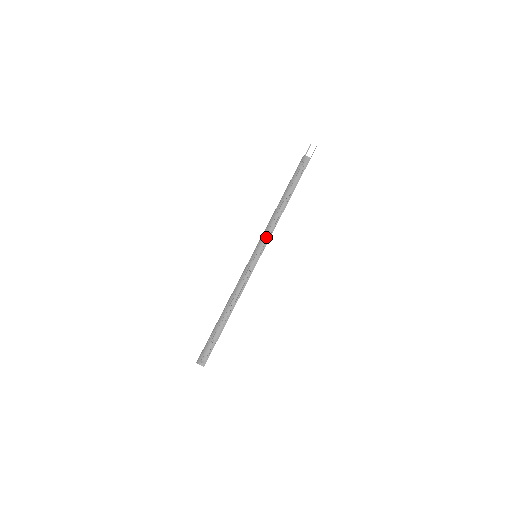
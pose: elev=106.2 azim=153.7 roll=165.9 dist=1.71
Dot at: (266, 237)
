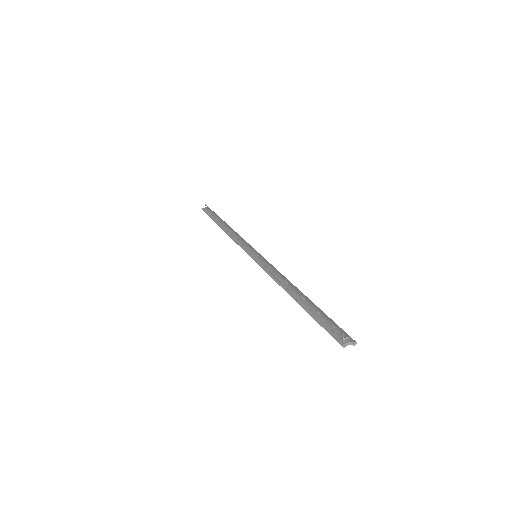
Dot at: (246, 243)
